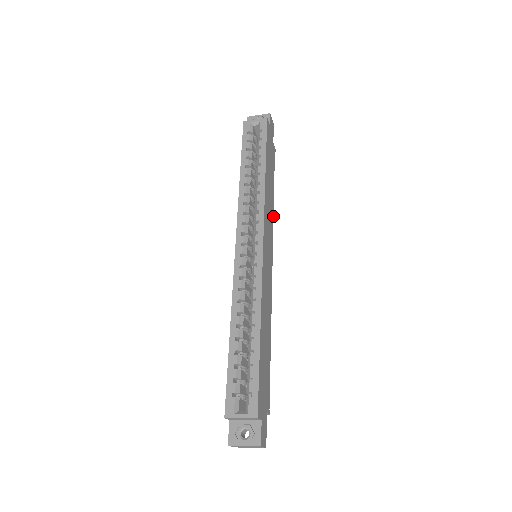
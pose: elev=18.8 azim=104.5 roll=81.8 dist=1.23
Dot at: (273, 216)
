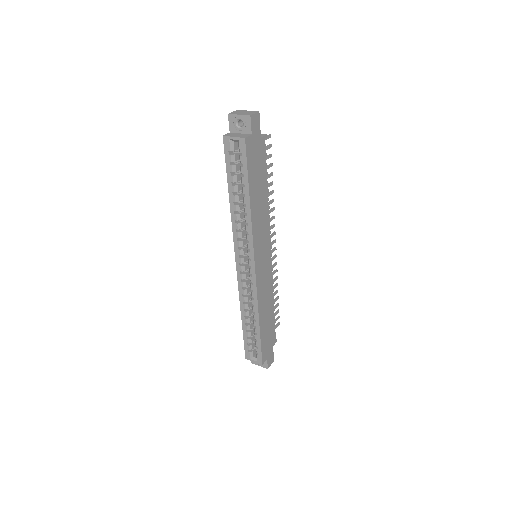
Dot at: occluded
